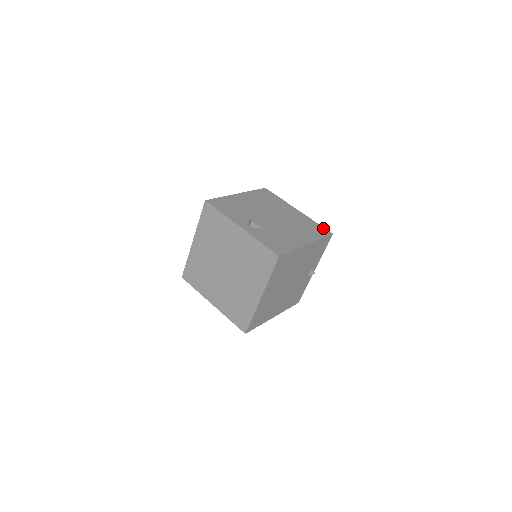
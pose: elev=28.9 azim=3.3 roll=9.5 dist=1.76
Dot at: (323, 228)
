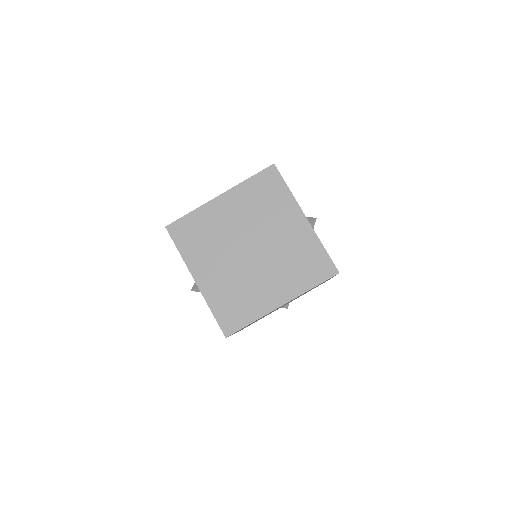
Dot at: occluded
